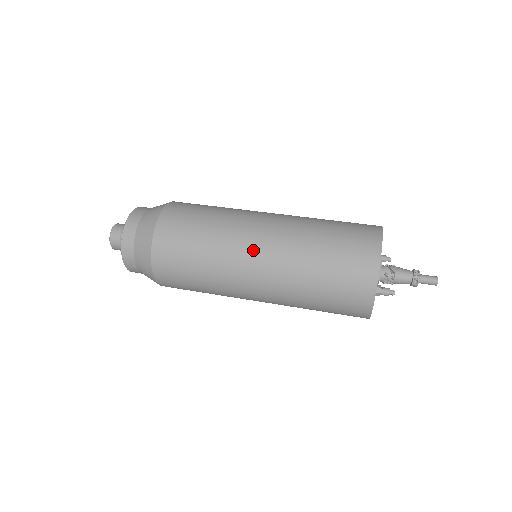
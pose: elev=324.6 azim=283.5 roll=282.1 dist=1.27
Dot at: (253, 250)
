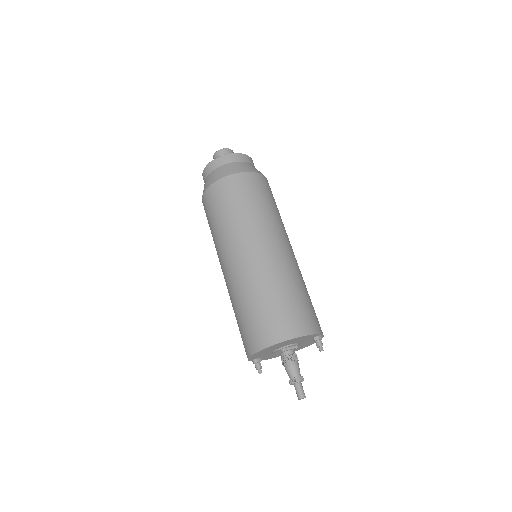
Dot at: (222, 267)
